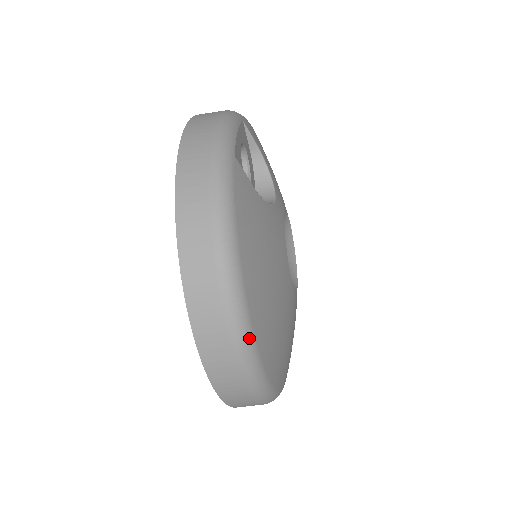
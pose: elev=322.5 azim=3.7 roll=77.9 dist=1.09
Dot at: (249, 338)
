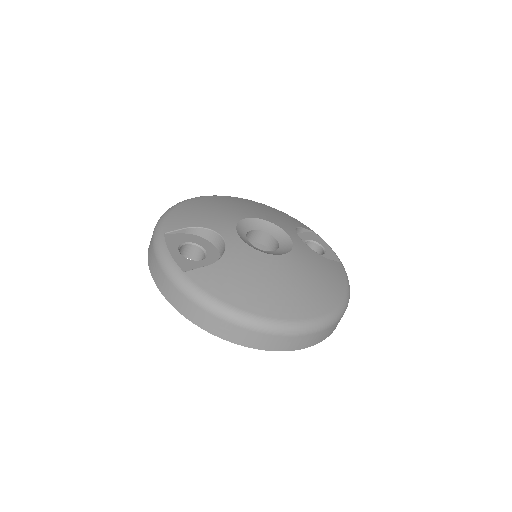
Dot at: (291, 325)
